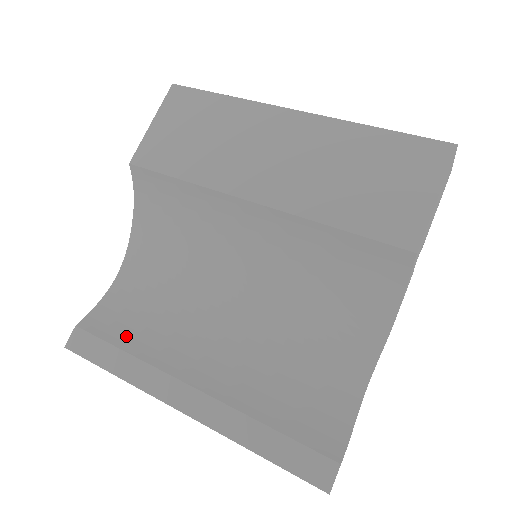
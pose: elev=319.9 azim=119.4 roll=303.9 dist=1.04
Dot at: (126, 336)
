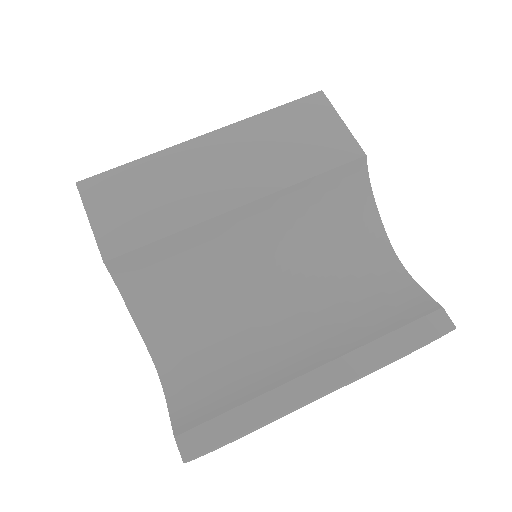
Dot at: (226, 398)
